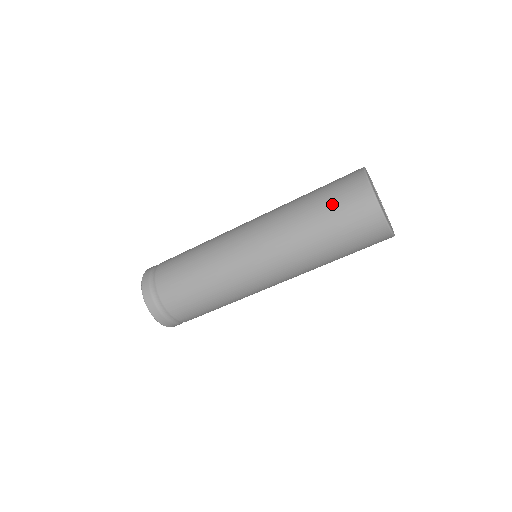
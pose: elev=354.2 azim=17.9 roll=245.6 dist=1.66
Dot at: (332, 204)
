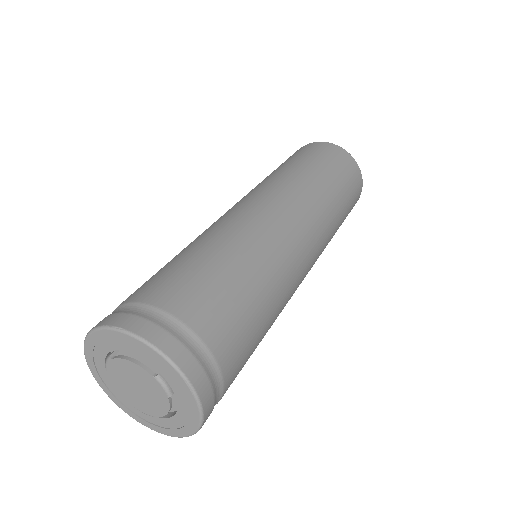
Dot at: (315, 158)
